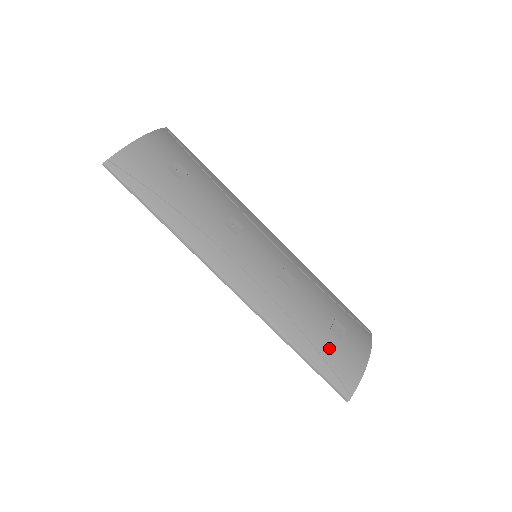
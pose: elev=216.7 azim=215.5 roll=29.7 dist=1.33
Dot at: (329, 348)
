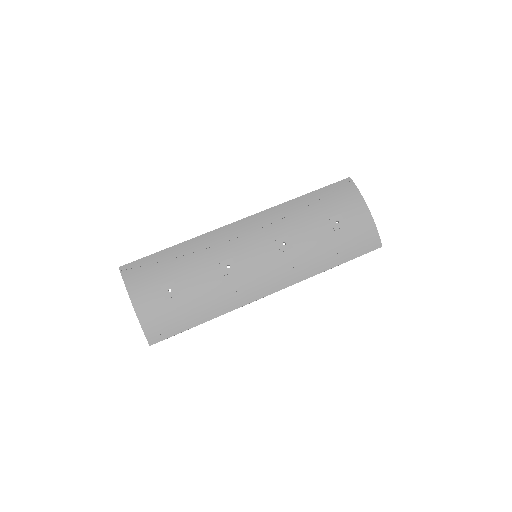
Dot at: (345, 241)
